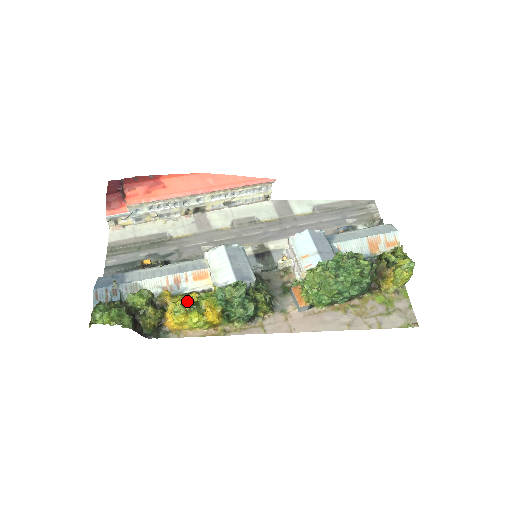
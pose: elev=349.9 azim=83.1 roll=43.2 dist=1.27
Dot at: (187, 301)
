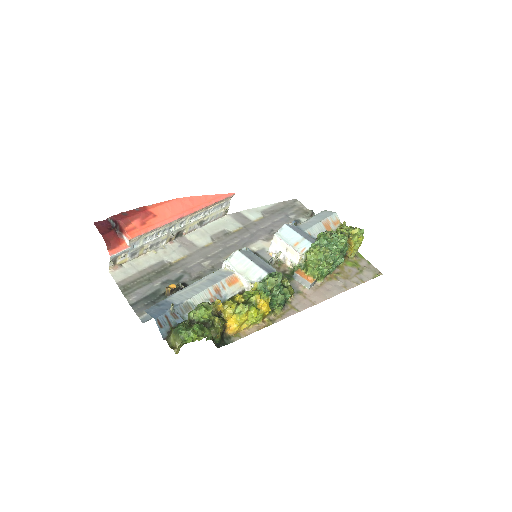
Dot at: (237, 303)
